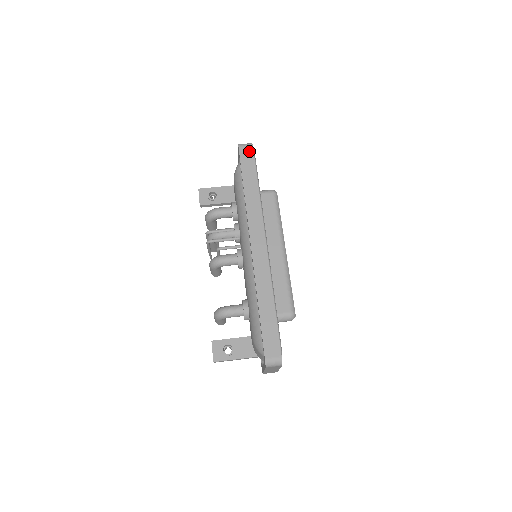
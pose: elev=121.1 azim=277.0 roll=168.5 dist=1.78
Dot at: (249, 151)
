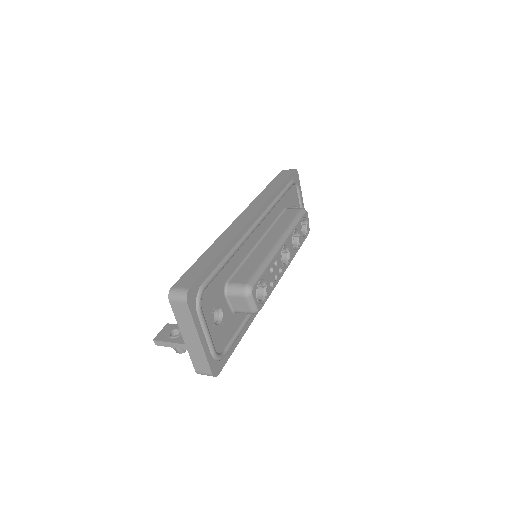
Dot at: (289, 172)
